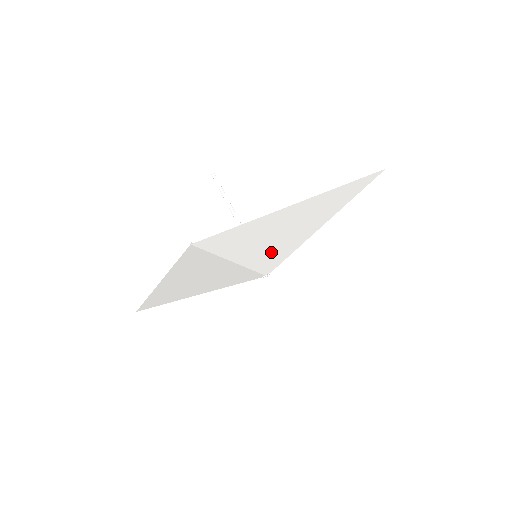
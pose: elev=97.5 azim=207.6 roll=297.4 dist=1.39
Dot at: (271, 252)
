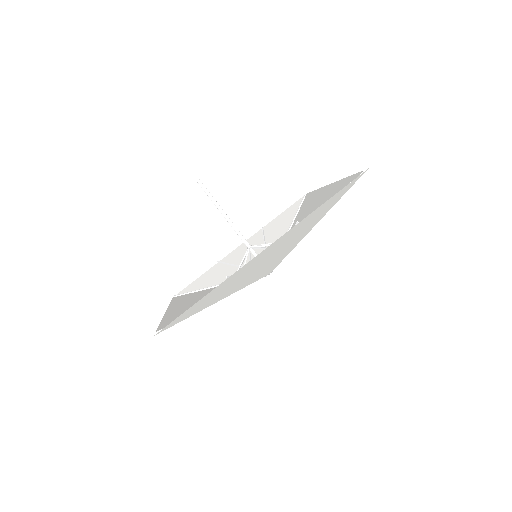
Dot at: (258, 272)
